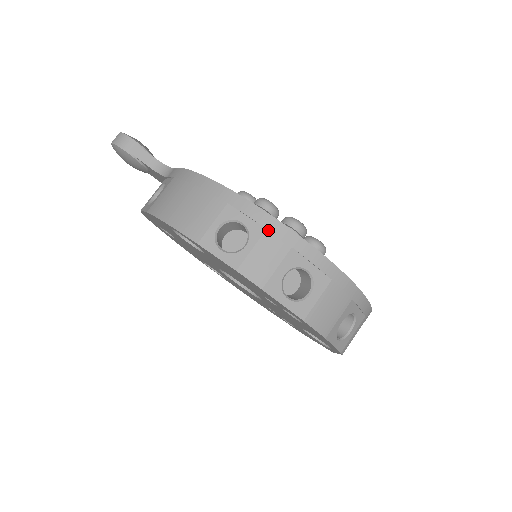
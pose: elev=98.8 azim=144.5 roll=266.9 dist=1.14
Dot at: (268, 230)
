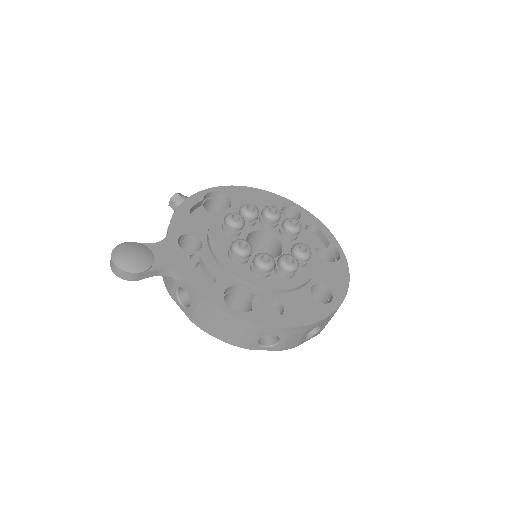
Dot at: (291, 333)
